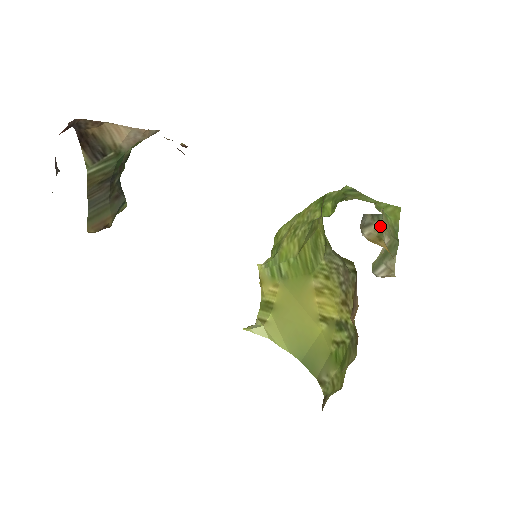
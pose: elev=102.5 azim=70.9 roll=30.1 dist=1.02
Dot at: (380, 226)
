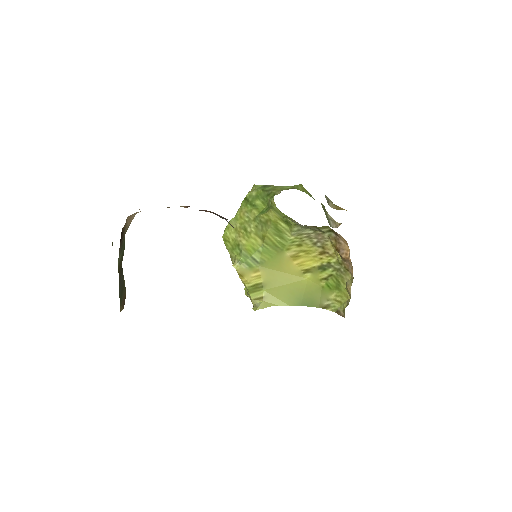
Dot at: occluded
